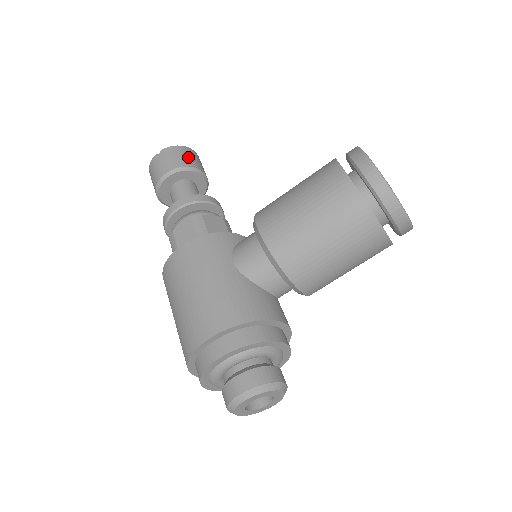
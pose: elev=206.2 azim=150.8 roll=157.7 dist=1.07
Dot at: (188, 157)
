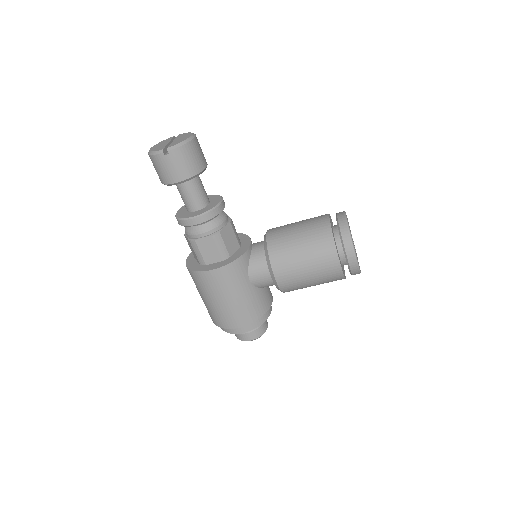
Dot at: (196, 158)
